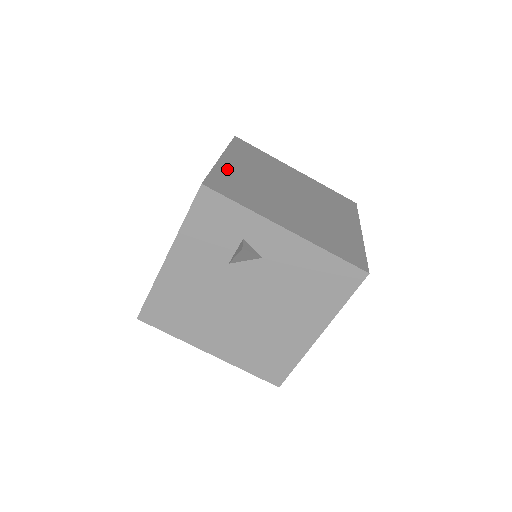
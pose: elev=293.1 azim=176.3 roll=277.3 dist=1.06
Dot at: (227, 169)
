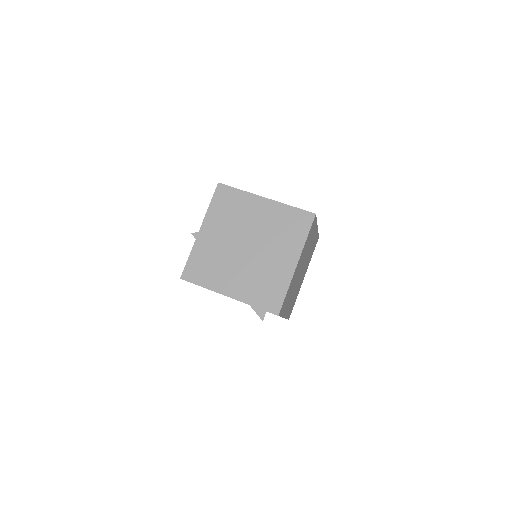
Dot at: occluded
